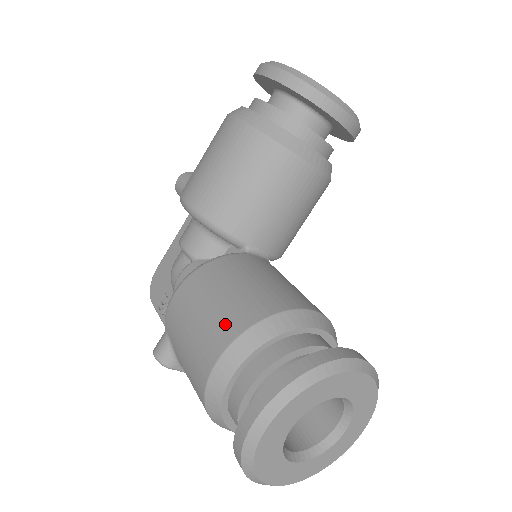
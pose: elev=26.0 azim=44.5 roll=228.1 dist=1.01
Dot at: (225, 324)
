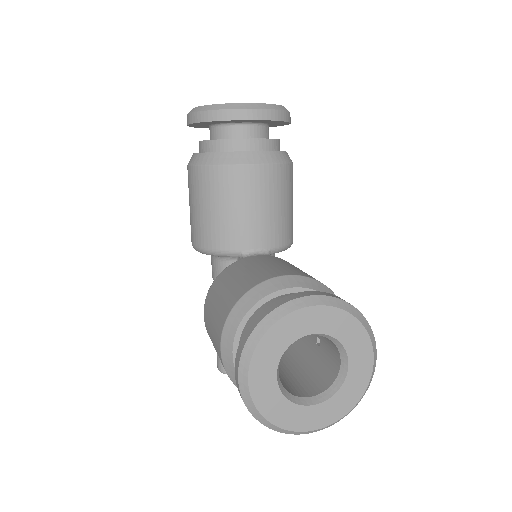
Dot at: (219, 320)
